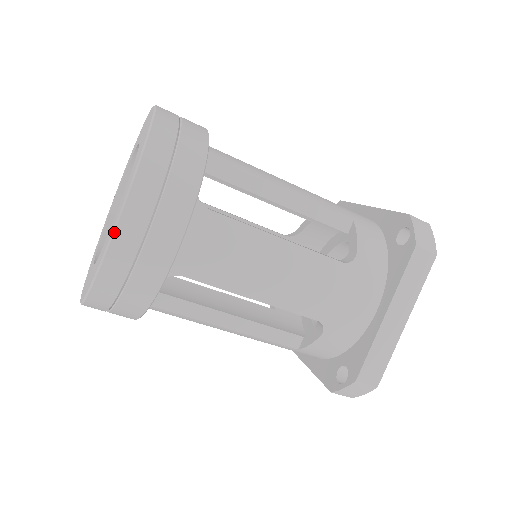
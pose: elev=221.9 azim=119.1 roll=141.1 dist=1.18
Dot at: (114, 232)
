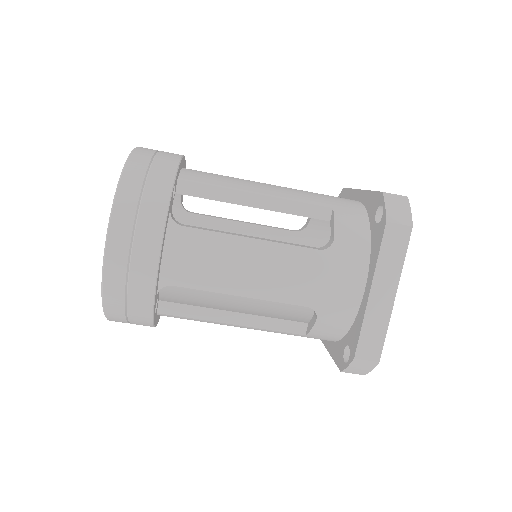
Dot at: (104, 260)
